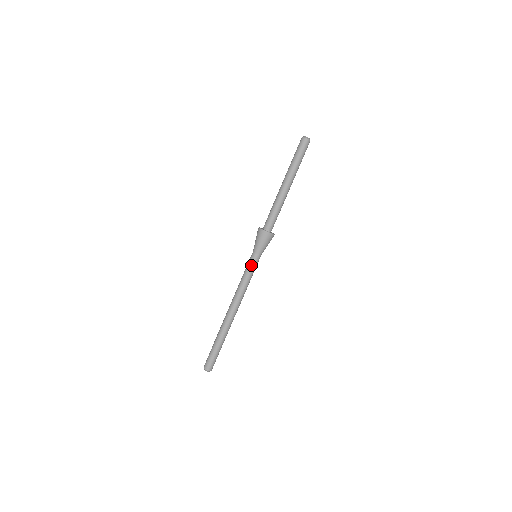
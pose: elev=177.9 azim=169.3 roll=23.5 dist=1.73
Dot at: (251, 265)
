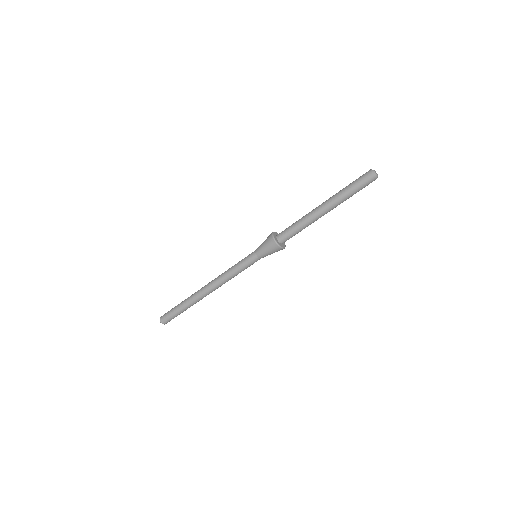
Dot at: (247, 264)
